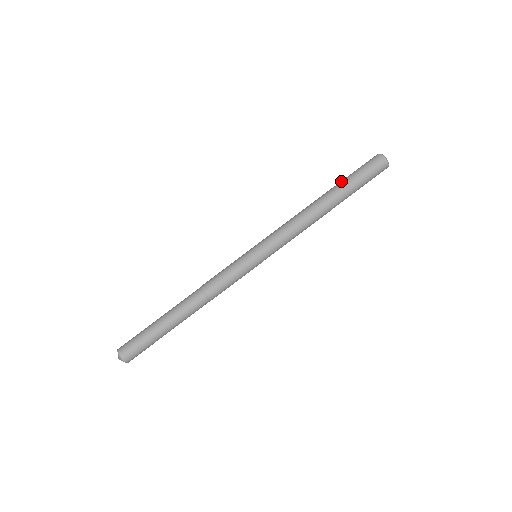
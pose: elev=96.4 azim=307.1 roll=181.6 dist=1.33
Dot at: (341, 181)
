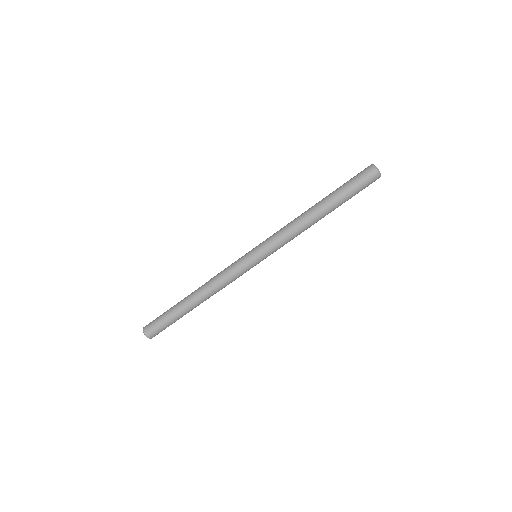
Dot at: (335, 191)
